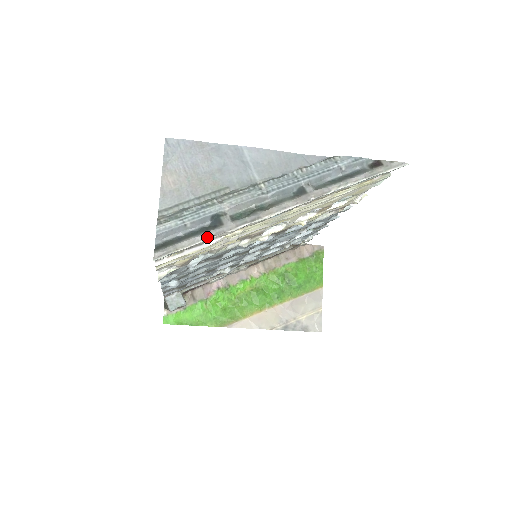
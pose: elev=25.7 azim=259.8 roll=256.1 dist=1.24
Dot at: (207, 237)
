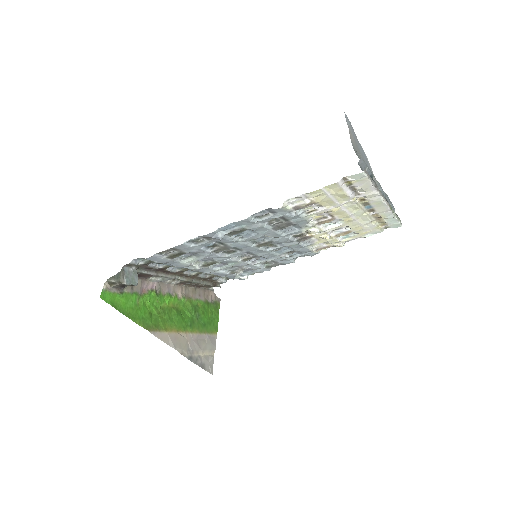
Dot at: (374, 184)
